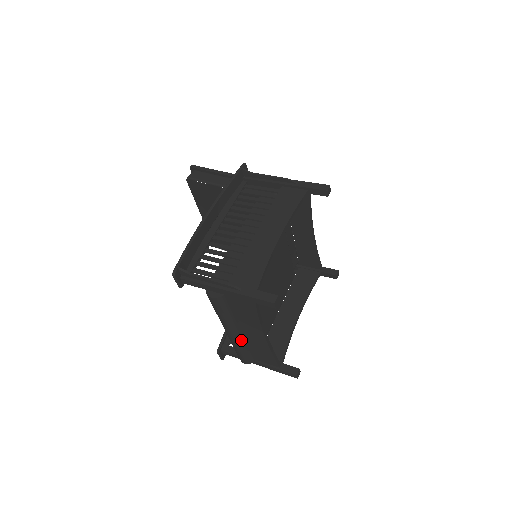
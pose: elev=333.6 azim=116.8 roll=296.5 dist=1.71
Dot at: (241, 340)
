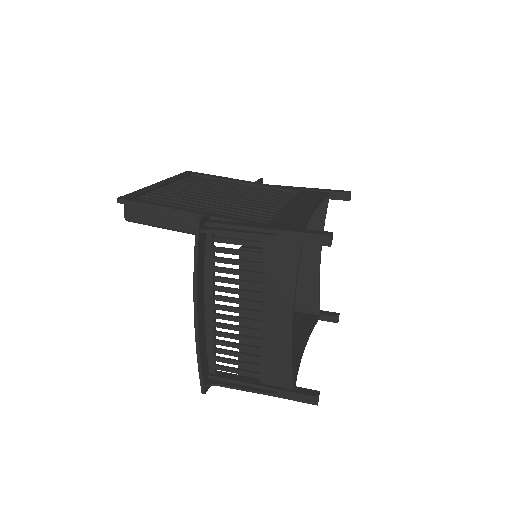
Dot at: occluded
